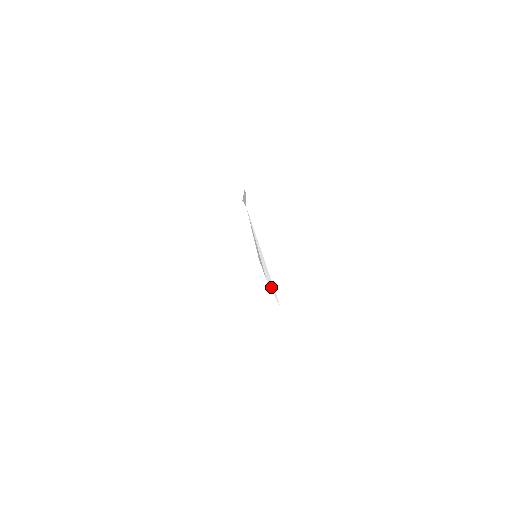
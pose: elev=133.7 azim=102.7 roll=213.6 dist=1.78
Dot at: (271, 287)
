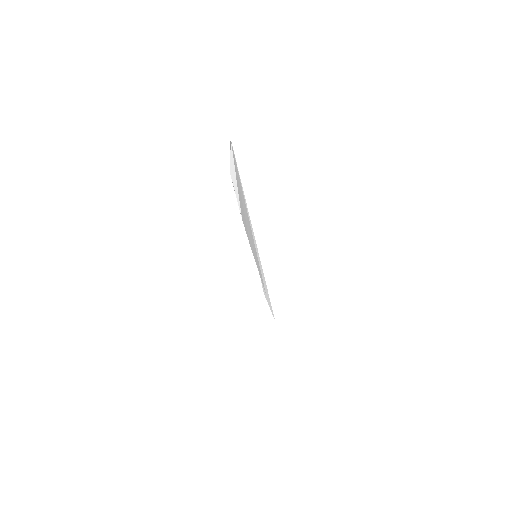
Dot at: (280, 331)
